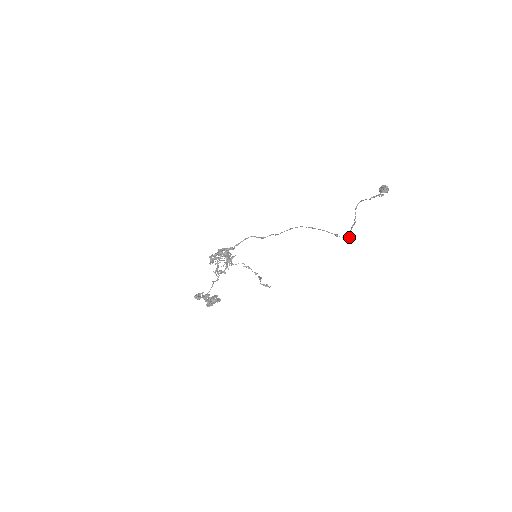
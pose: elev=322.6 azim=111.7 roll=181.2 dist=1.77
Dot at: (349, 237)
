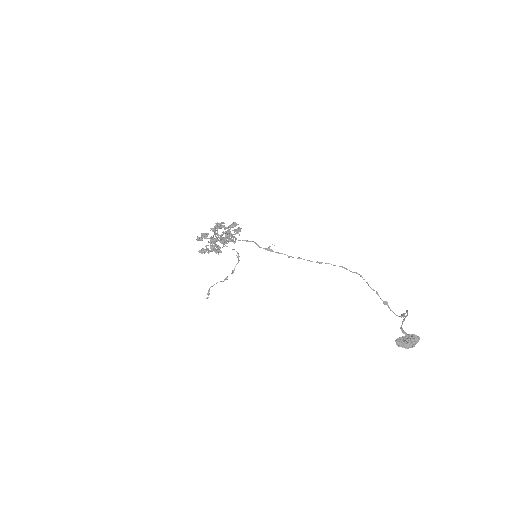
Dot at: (400, 316)
